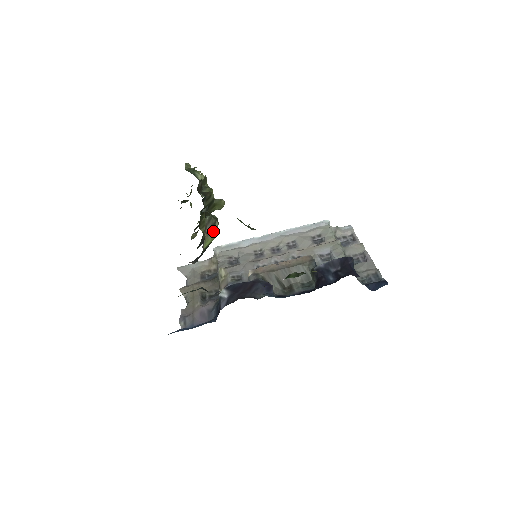
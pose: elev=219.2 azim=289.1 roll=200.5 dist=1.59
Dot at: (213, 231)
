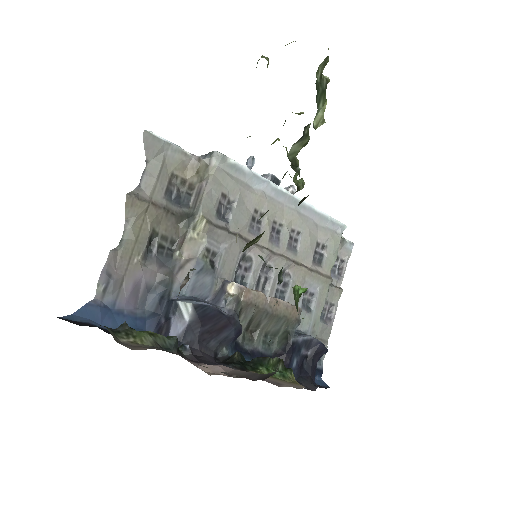
Dot at: occluded
